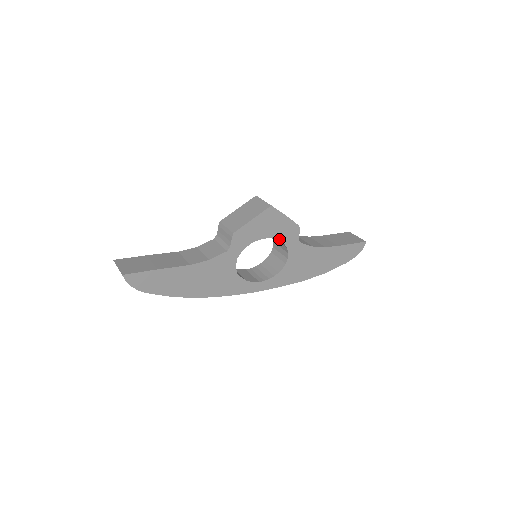
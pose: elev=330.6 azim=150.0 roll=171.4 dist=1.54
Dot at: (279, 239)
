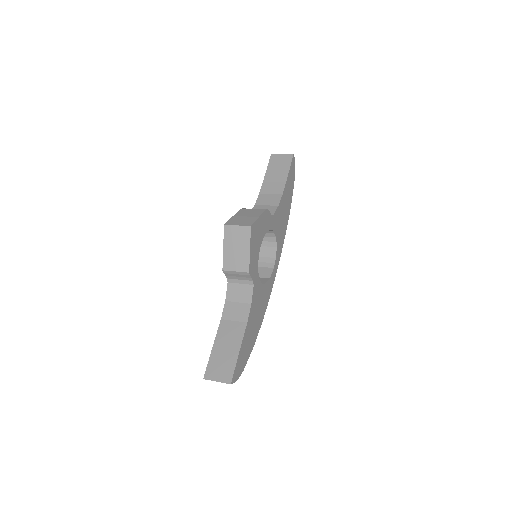
Dot at: (265, 233)
